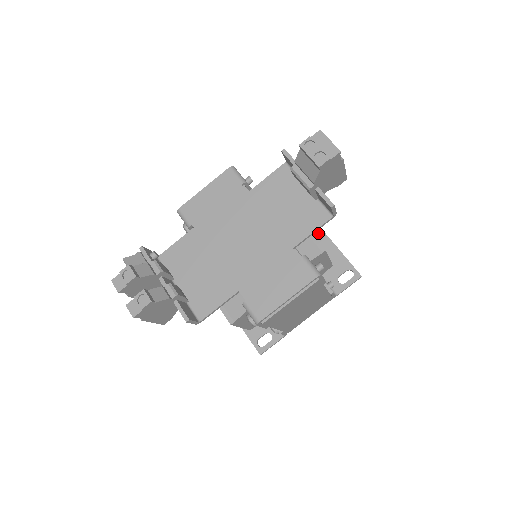
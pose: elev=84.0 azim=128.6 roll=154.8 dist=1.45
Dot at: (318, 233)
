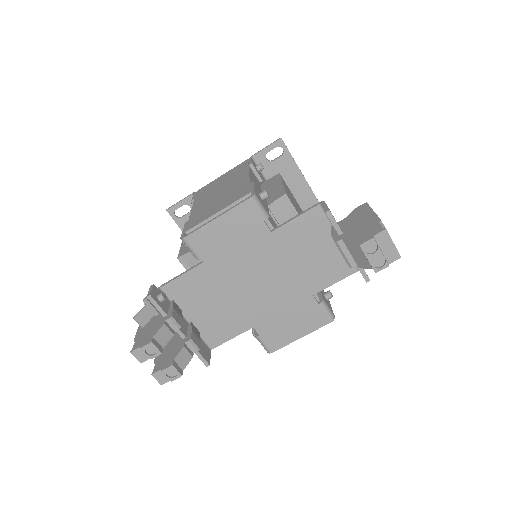
Dot at: (307, 194)
